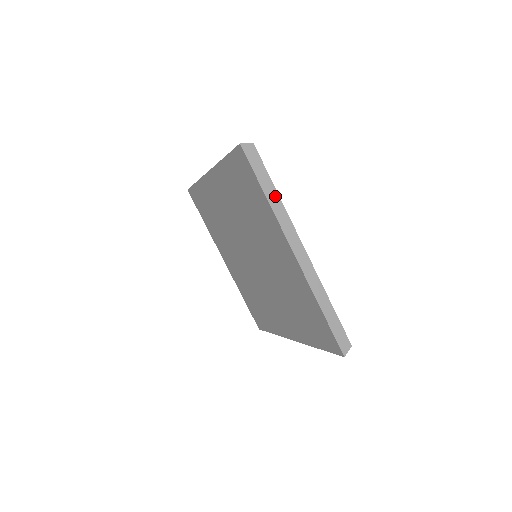
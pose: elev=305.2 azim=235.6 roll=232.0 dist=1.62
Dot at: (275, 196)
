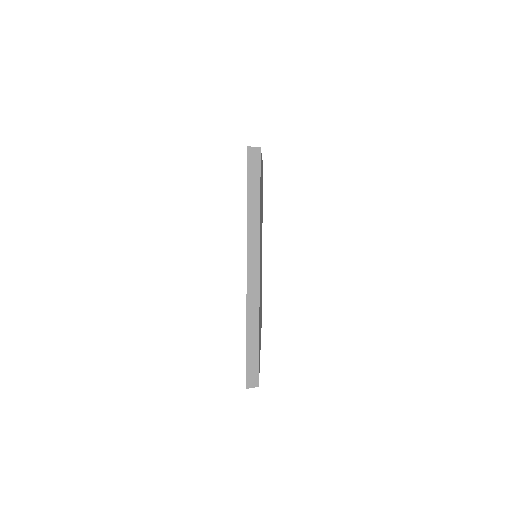
Dot at: occluded
